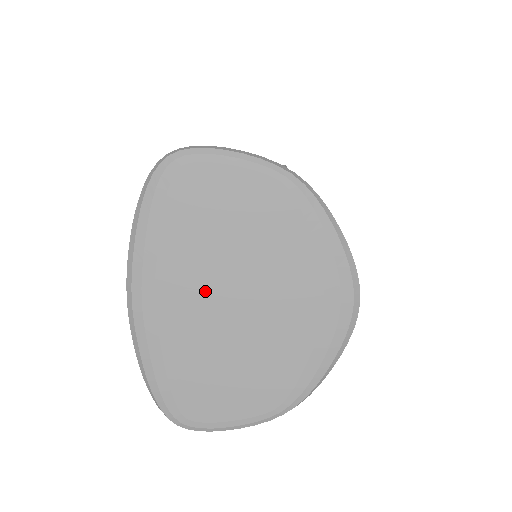
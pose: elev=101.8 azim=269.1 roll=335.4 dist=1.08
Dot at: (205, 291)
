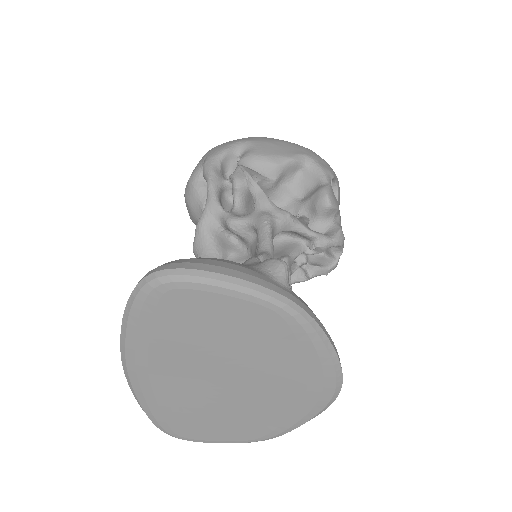
Dot at: (195, 373)
